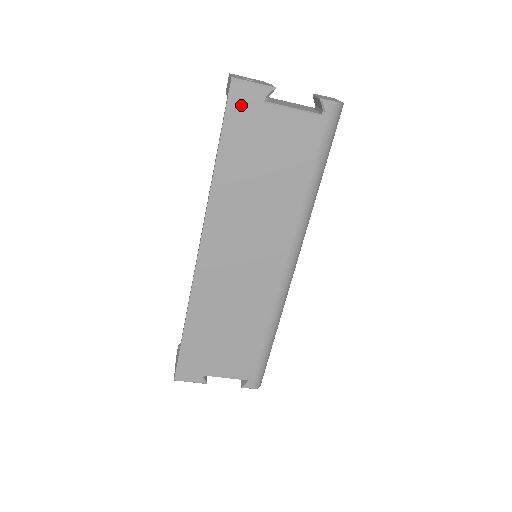
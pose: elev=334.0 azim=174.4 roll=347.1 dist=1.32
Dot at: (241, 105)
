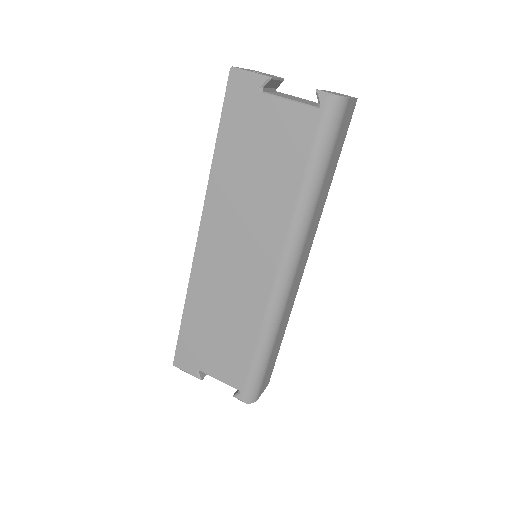
Dot at: (238, 94)
